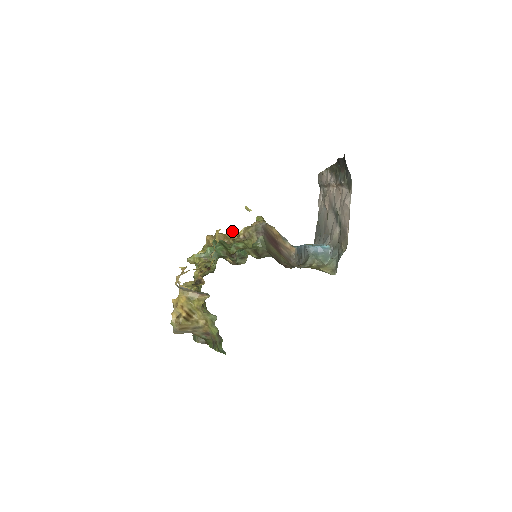
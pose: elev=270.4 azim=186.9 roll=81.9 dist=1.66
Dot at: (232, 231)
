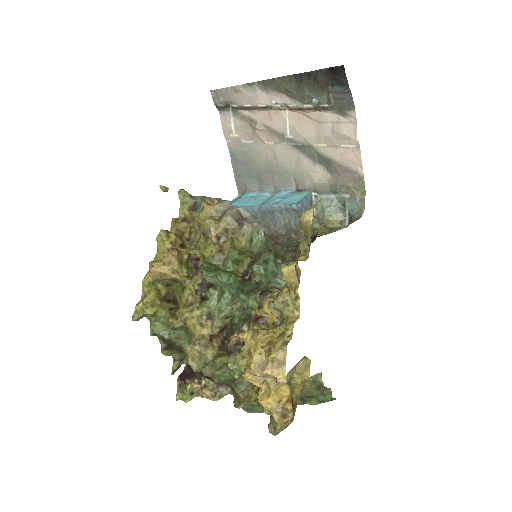
Dot at: (170, 236)
